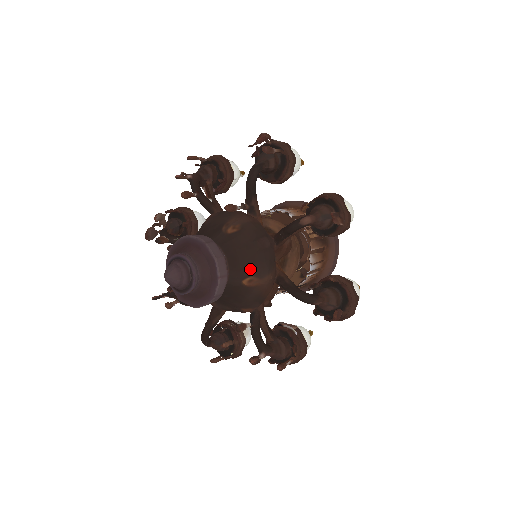
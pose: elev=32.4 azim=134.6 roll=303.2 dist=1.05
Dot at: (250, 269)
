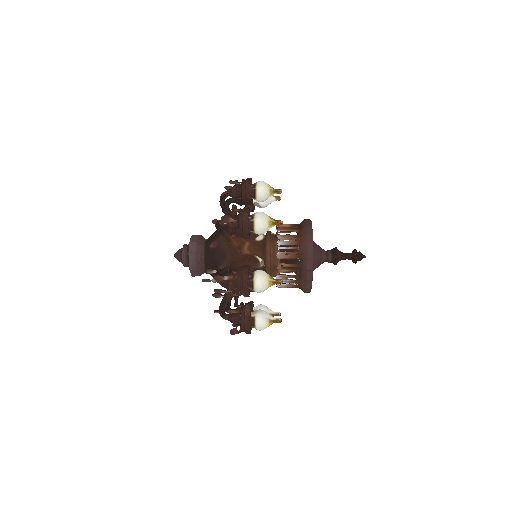
Dot at: (214, 238)
